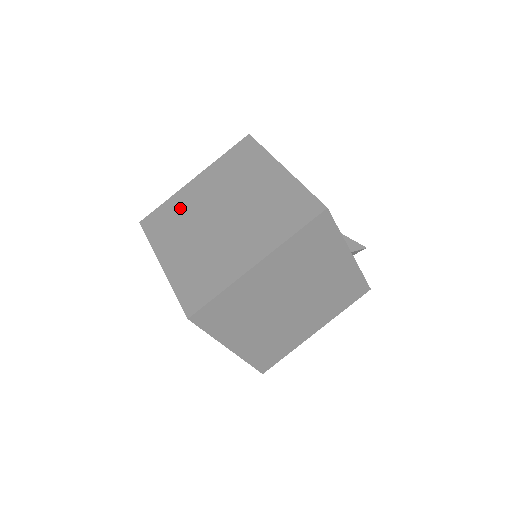
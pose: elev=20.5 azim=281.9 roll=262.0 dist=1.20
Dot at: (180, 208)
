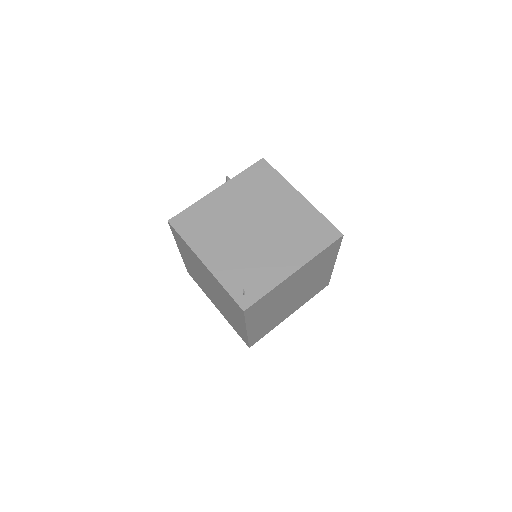
Dot at: (210, 214)
